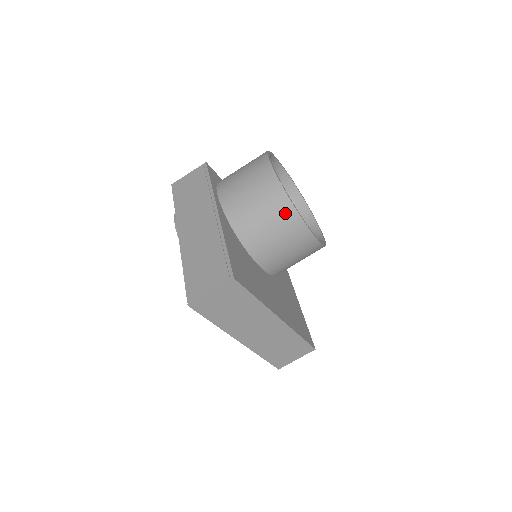
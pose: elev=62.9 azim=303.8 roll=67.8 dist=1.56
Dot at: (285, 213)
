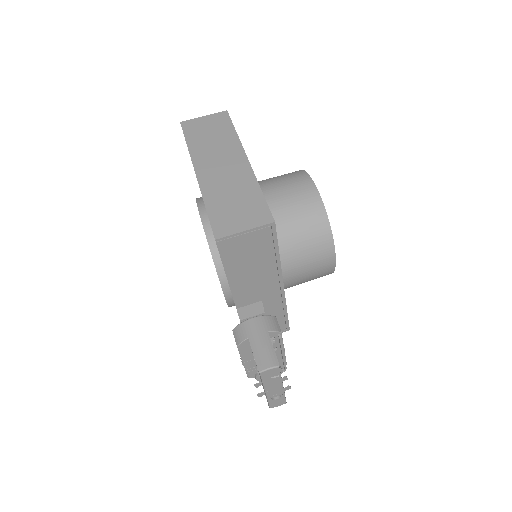
Dot at: (293, 172)
